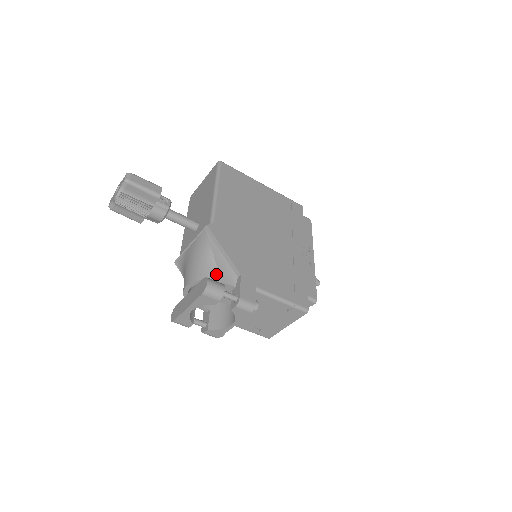
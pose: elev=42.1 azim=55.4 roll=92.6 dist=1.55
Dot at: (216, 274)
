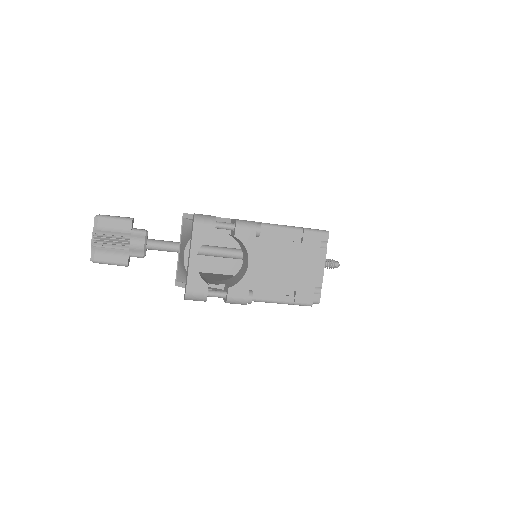
Dot at: occluded
